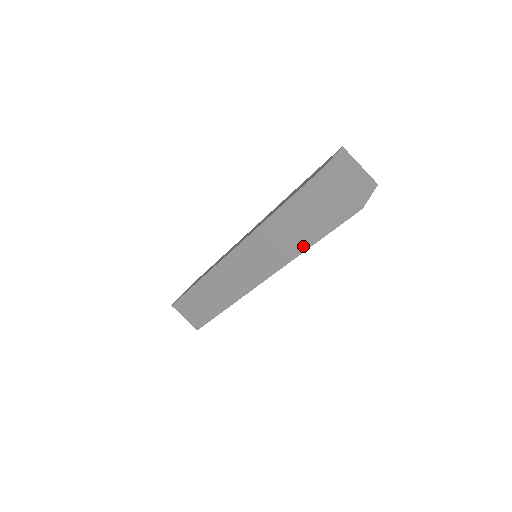
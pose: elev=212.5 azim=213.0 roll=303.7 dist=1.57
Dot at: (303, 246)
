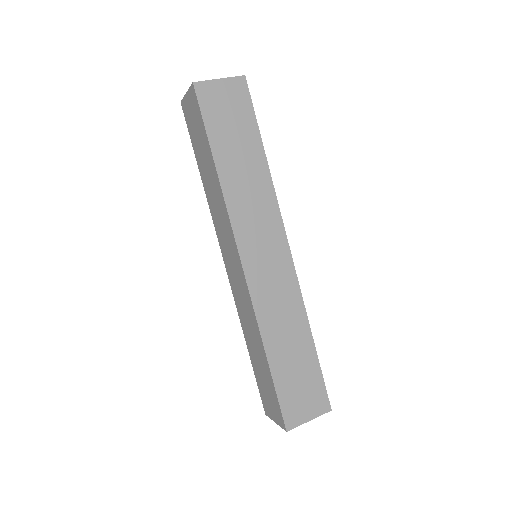
Dot at: (215, 173)
